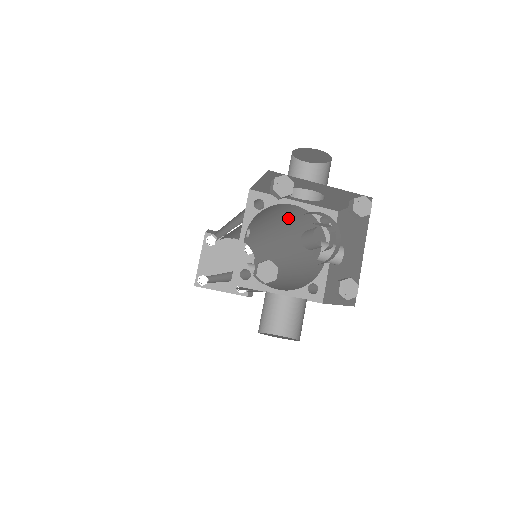
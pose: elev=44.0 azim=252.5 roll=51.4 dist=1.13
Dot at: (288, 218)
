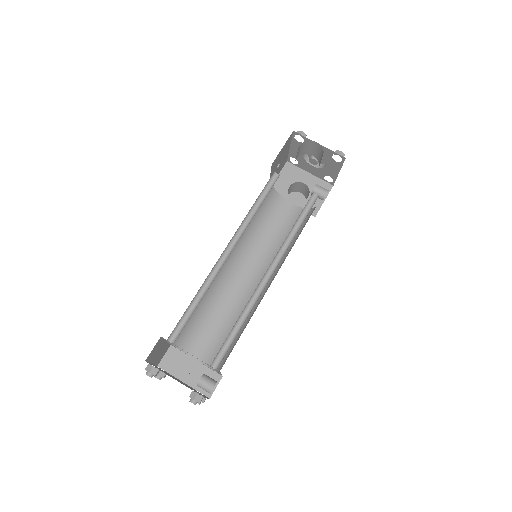
Dot at: (282, 232)
